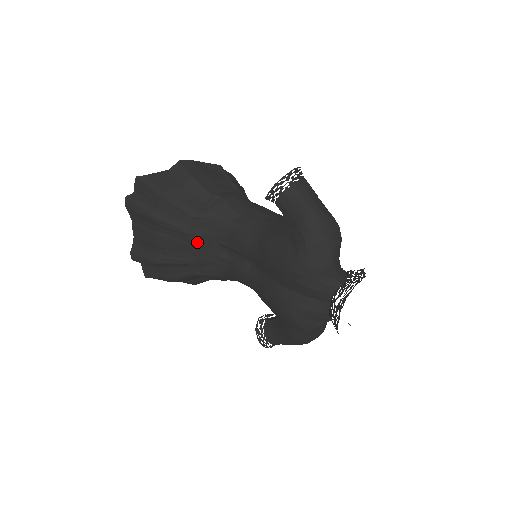
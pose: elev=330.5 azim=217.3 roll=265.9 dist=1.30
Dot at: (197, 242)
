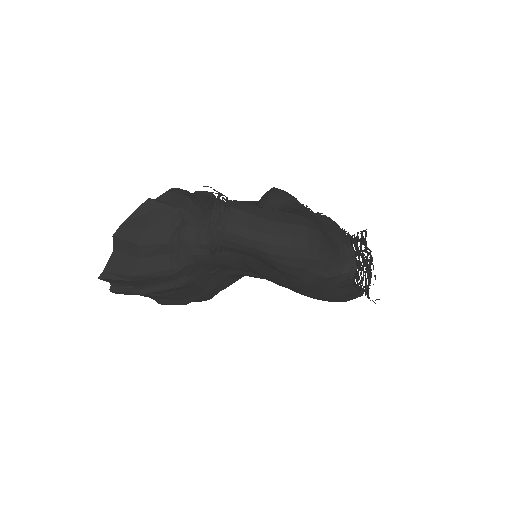
Dot at: (198, 283)
